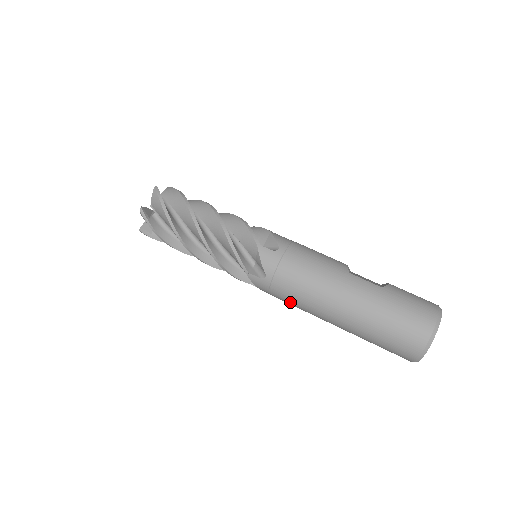
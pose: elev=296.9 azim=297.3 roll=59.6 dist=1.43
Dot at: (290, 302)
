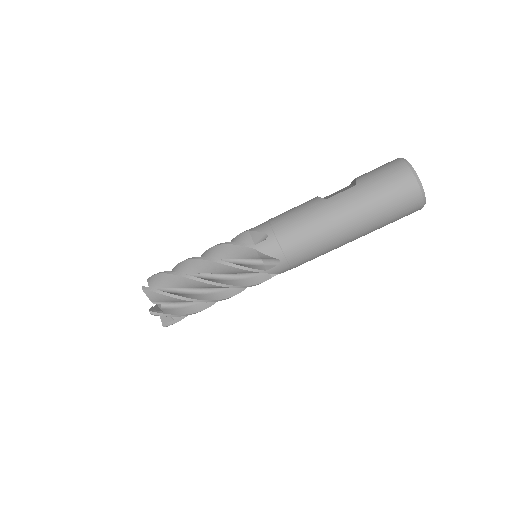
Dot at: (311, 259)
